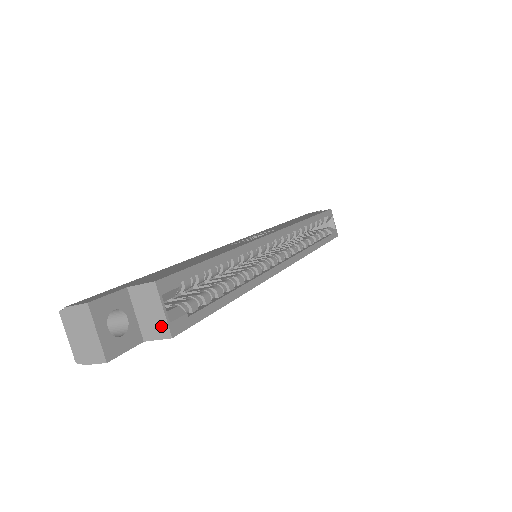
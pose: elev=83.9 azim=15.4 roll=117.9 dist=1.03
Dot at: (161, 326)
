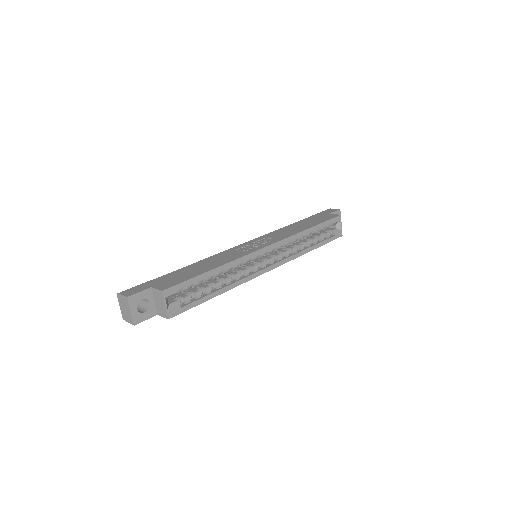
Dot at: (164, 312)
